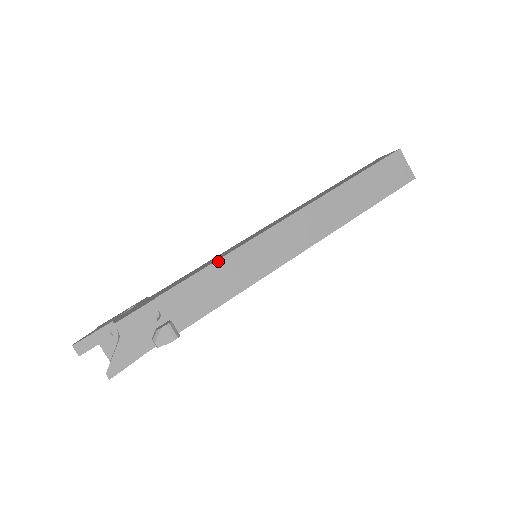
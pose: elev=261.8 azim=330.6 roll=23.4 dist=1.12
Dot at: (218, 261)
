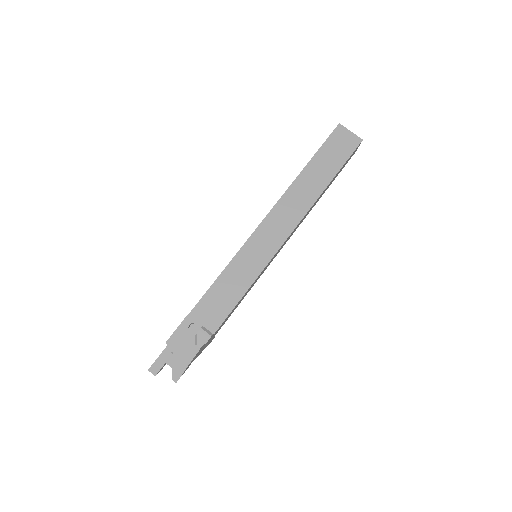
Dot at: (224, 271)
